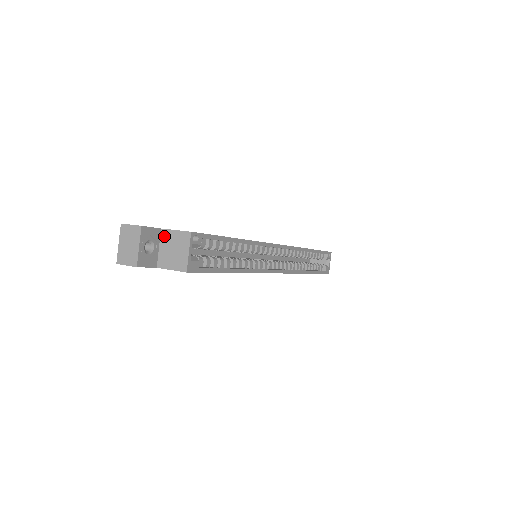
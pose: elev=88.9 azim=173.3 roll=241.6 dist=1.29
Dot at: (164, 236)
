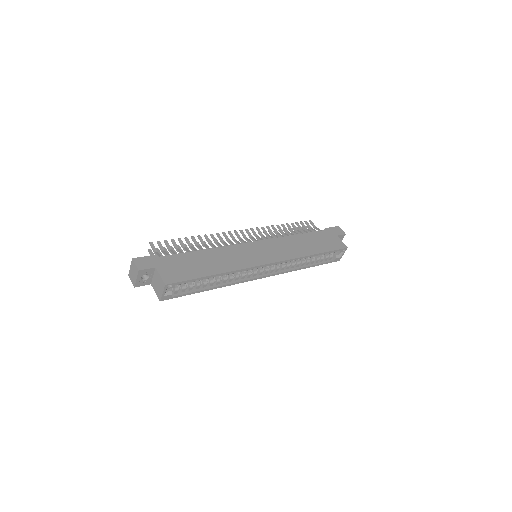
Dot at: (156, 273)
